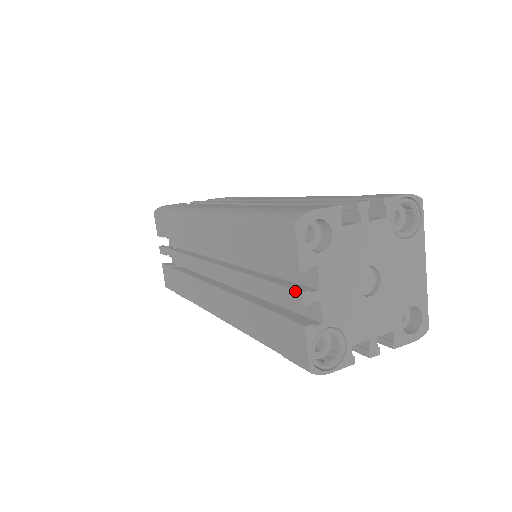
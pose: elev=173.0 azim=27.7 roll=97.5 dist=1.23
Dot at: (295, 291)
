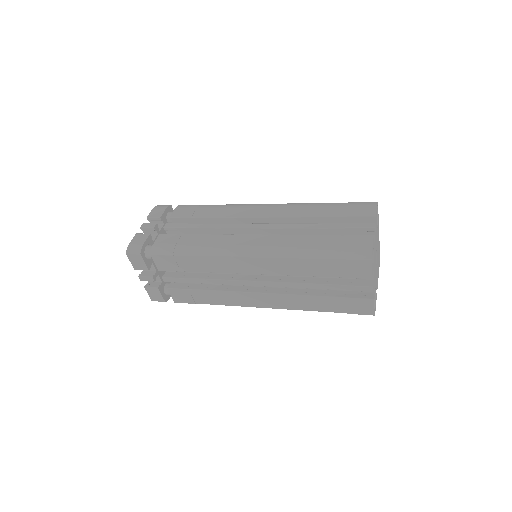
Dot at: (367, 287)
